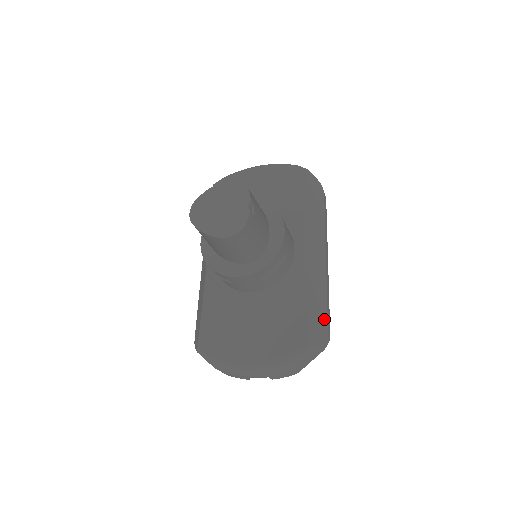
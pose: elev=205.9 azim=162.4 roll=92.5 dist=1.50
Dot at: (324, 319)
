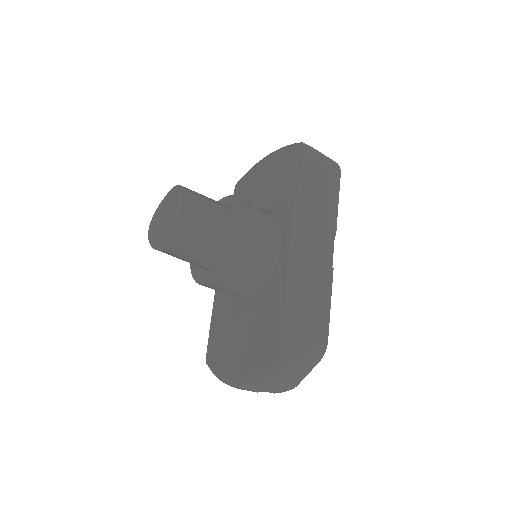
Dot at: (311, 324)
